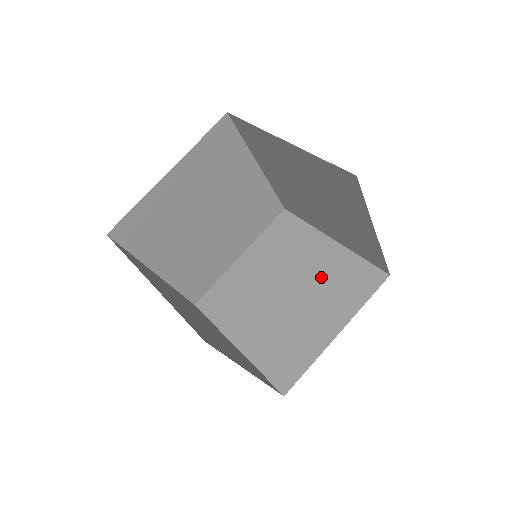
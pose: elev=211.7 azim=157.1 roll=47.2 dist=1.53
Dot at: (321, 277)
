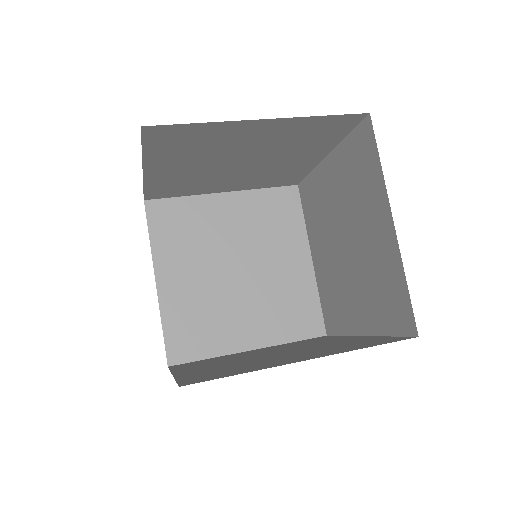
Dot at: (370, 263)
